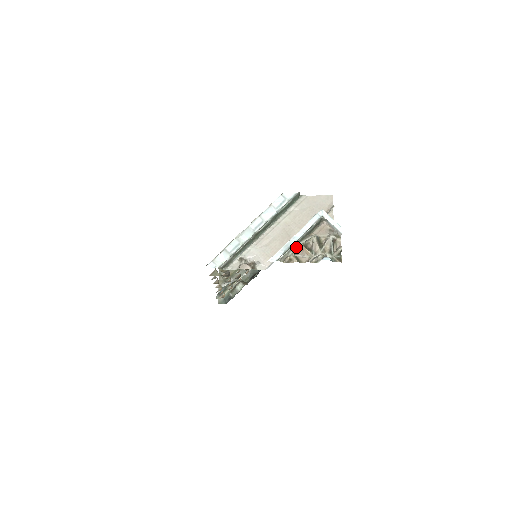
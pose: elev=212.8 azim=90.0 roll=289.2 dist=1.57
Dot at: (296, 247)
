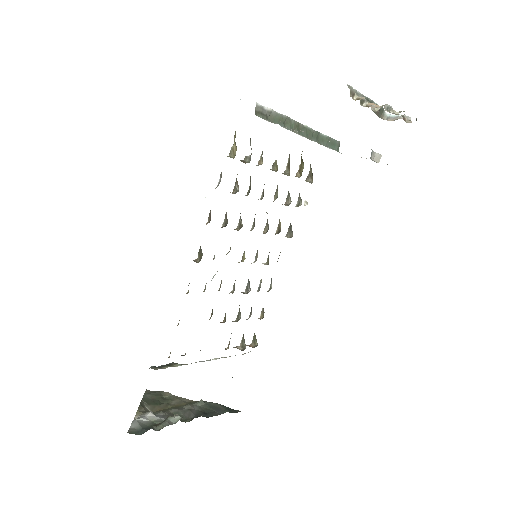
Dot at: occluded
